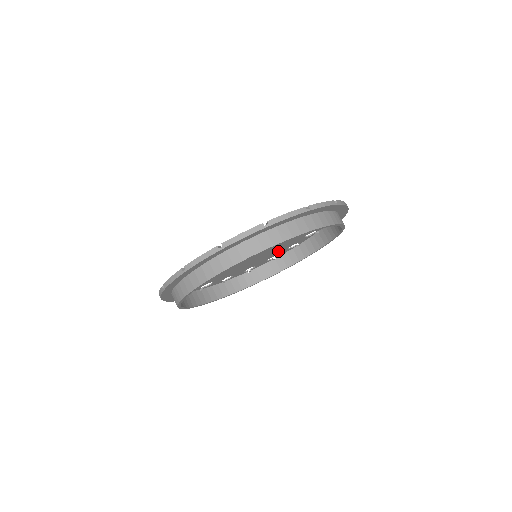
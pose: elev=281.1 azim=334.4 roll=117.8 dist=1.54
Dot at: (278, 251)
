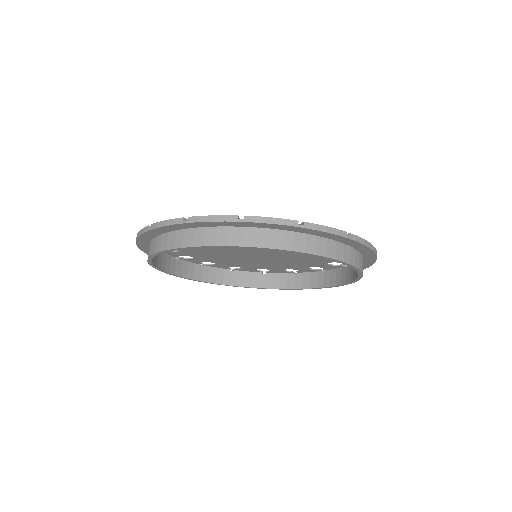
Dot at: (231, 263)
